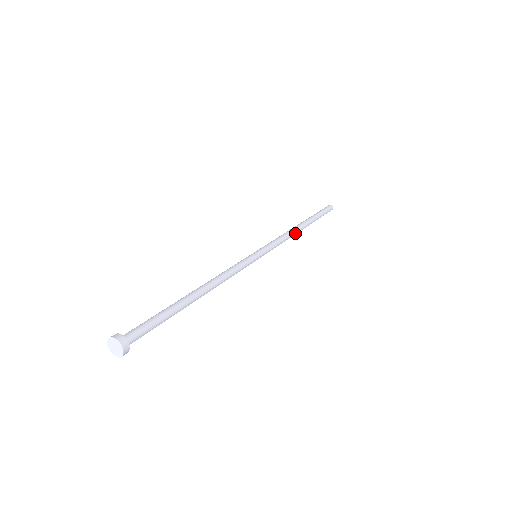
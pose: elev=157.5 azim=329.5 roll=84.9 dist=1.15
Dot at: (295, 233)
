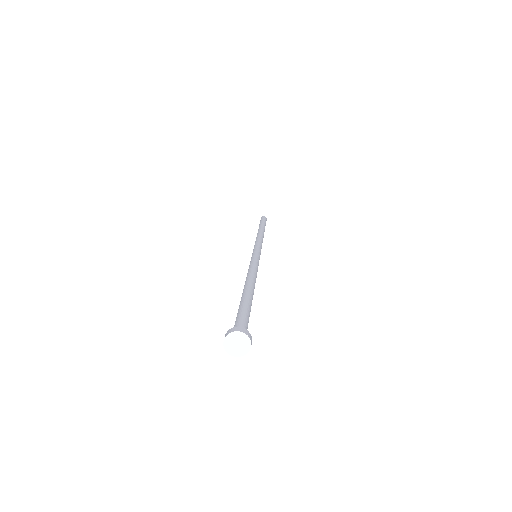
Dot at: (262, 235)
